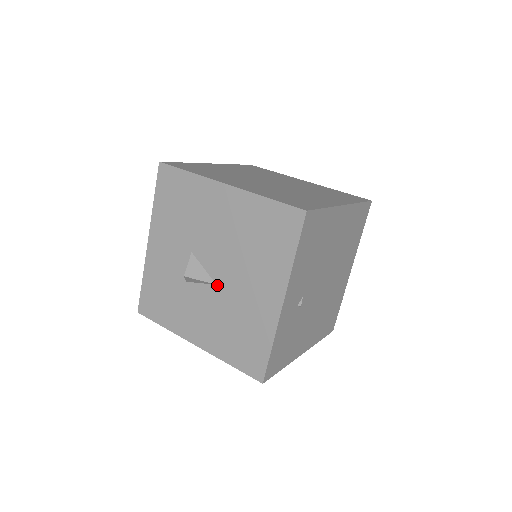
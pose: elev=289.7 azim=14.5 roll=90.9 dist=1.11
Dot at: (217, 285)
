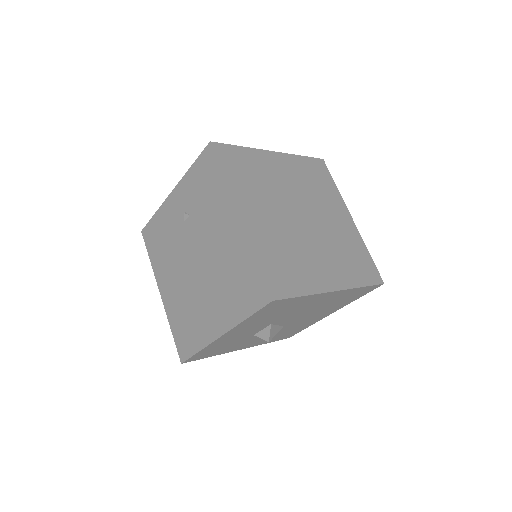
Dot at: (284, 326)
